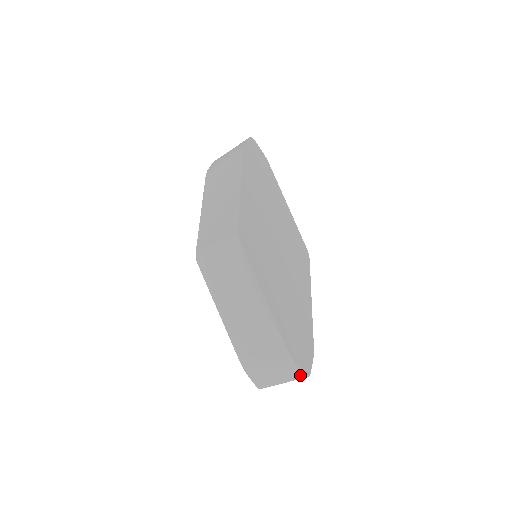
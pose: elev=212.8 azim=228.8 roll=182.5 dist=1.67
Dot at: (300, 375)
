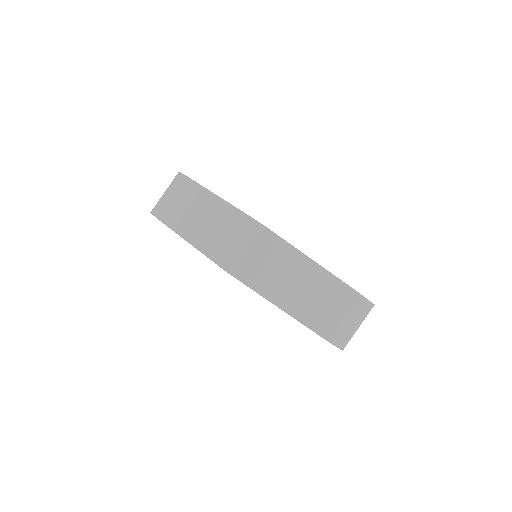
Dot at: (370, 306)
